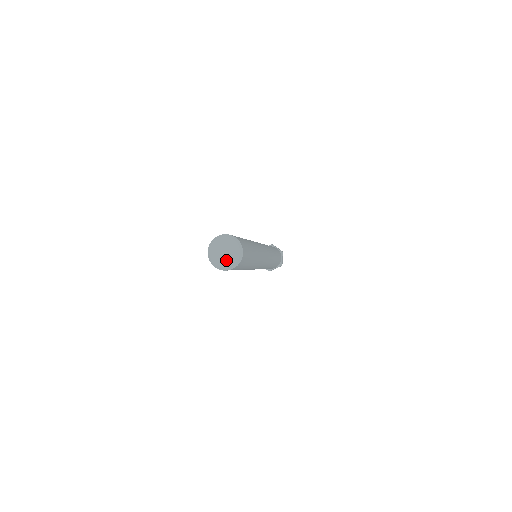
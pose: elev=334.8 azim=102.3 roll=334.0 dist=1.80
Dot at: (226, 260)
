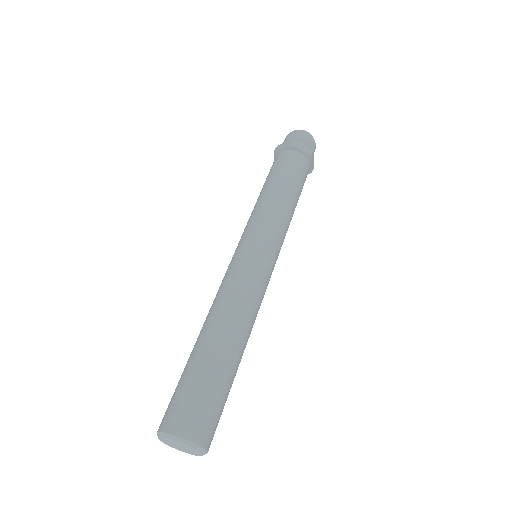
Dot at: (186, 451)
